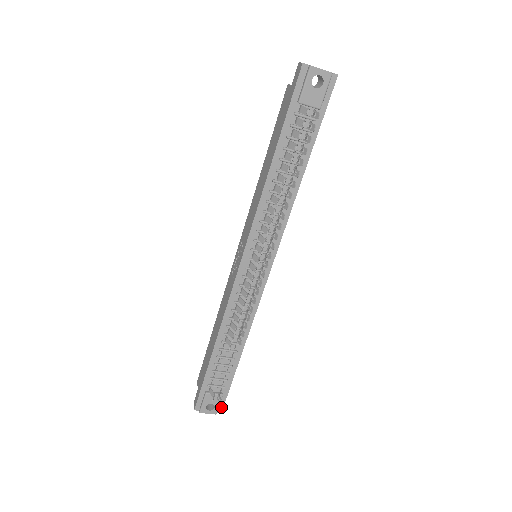
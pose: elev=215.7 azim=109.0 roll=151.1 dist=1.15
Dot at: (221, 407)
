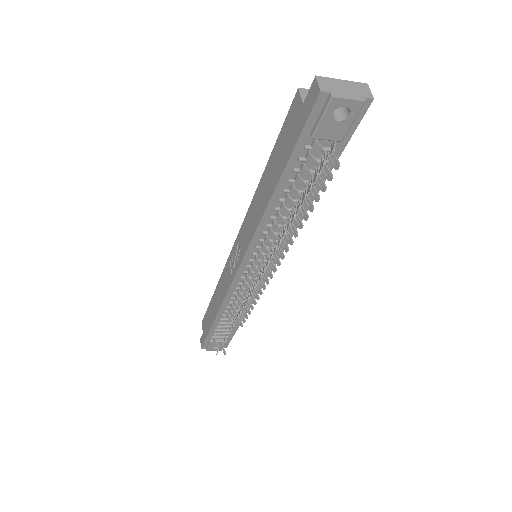
Dot at: (226, 345)
